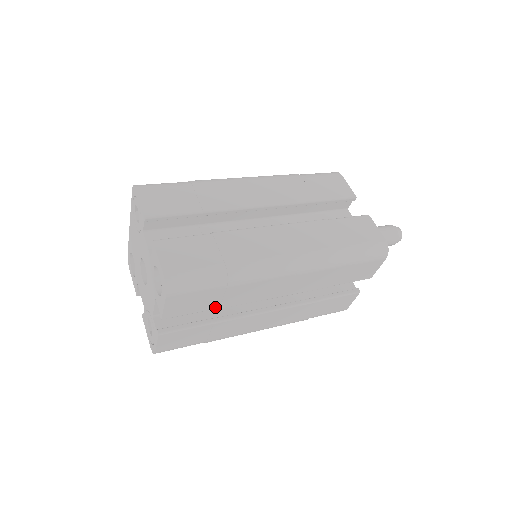
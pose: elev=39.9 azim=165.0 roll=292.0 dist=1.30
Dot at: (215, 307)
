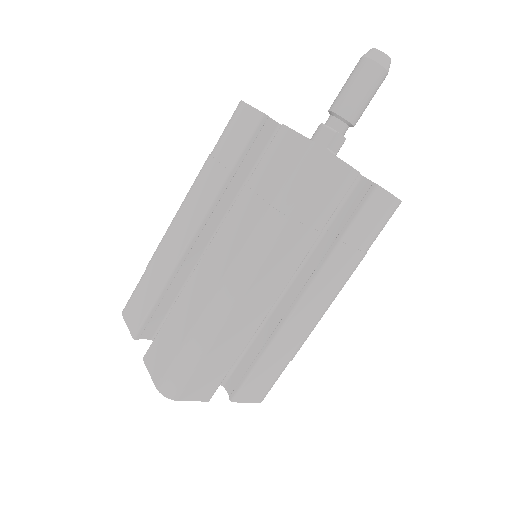
Dot at: (234, 358)
